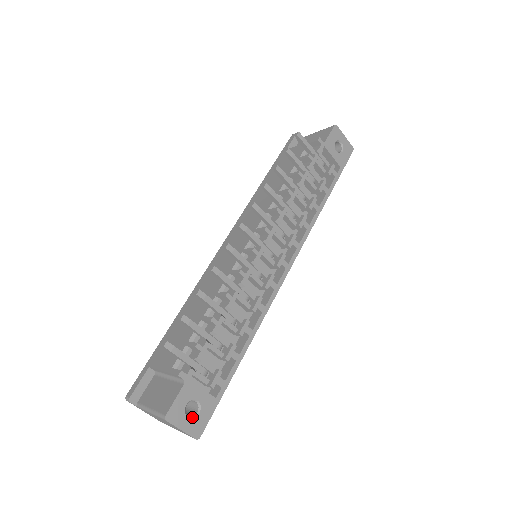
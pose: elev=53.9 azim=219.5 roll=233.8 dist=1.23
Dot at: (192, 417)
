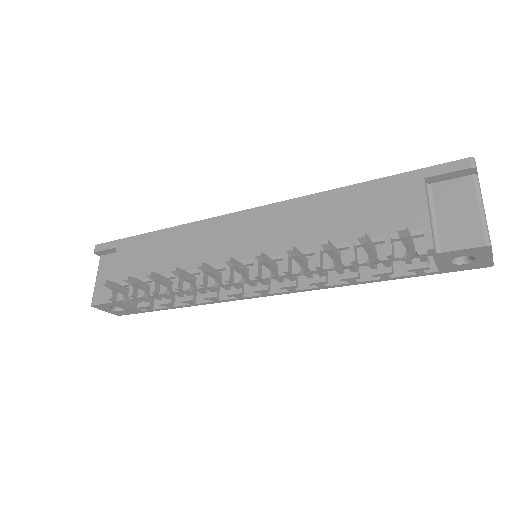
Dot at: (116, 310)
